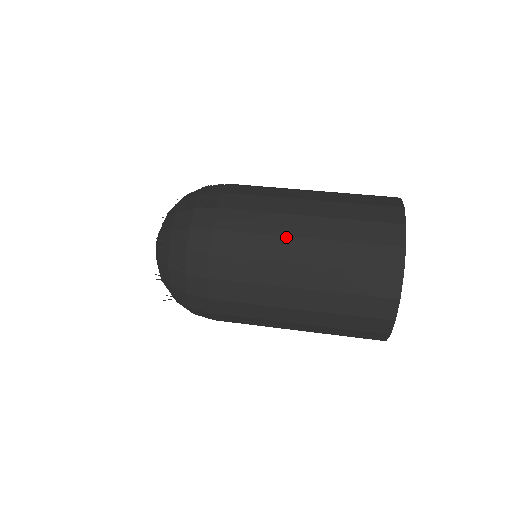
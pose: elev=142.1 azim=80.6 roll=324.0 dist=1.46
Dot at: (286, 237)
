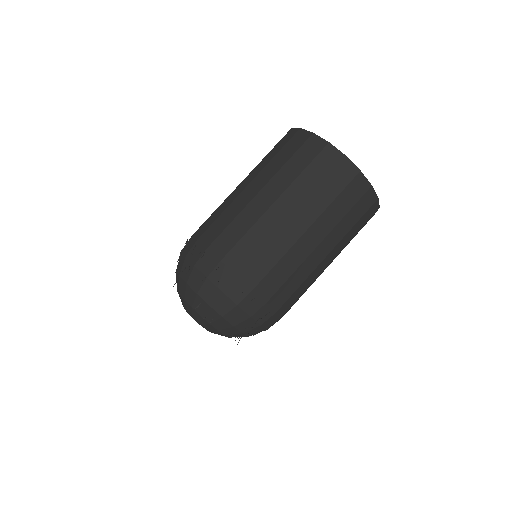
Dot at: occluded
